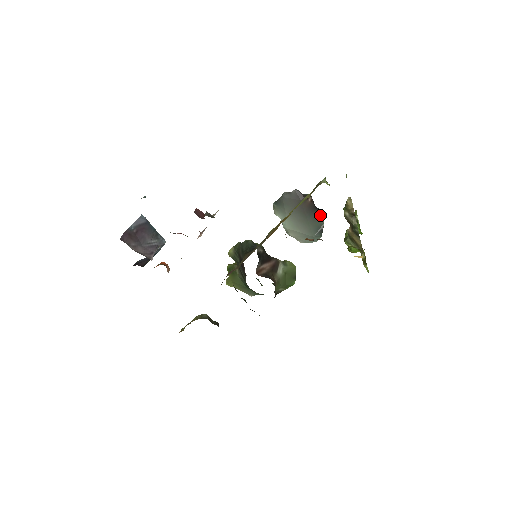
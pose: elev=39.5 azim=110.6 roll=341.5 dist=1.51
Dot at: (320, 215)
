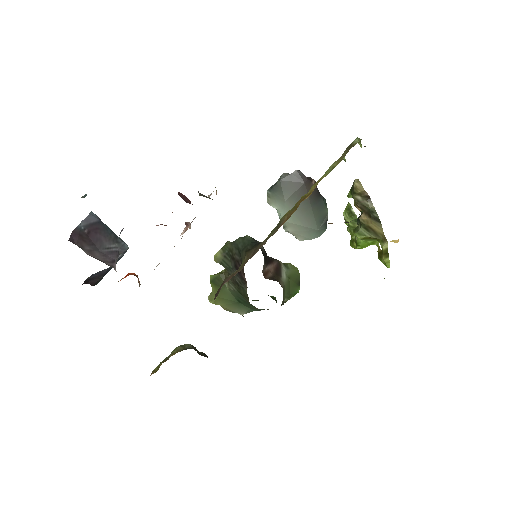
Dot at: (324, 203)
